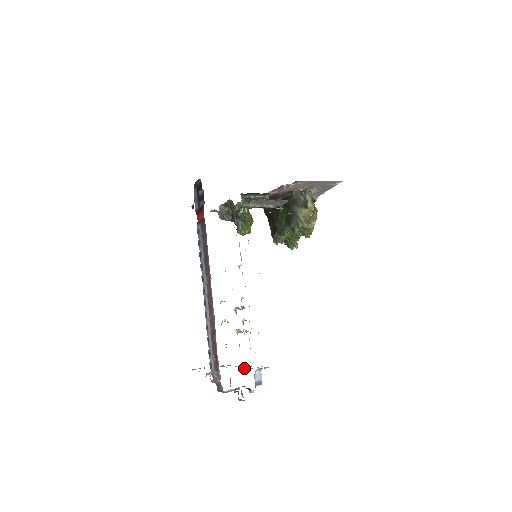
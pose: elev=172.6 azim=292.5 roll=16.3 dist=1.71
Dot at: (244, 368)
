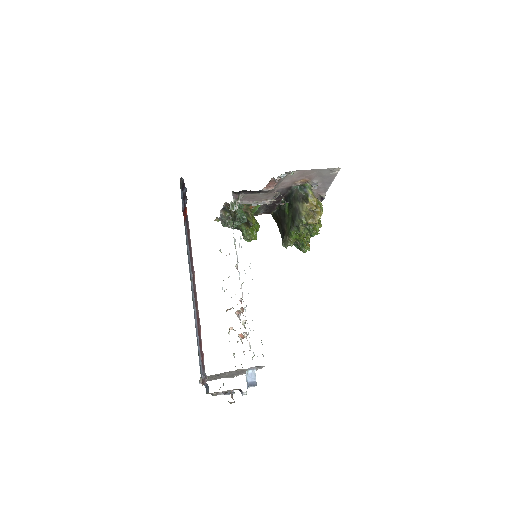
Dot at: (237, 369)
